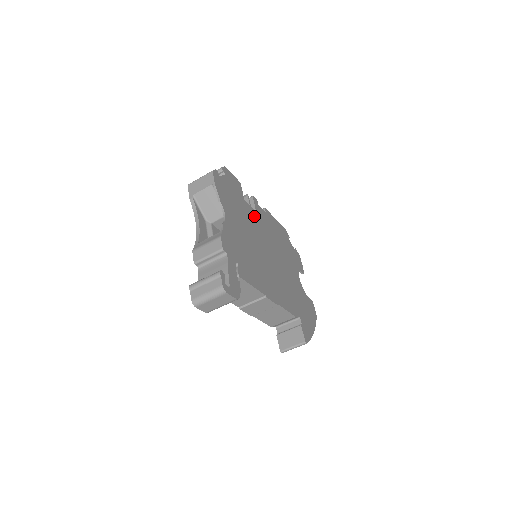
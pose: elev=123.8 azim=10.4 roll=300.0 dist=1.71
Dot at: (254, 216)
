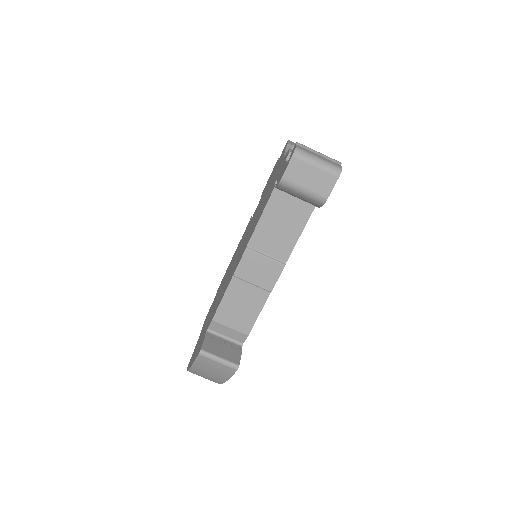
Dot at: occluded
